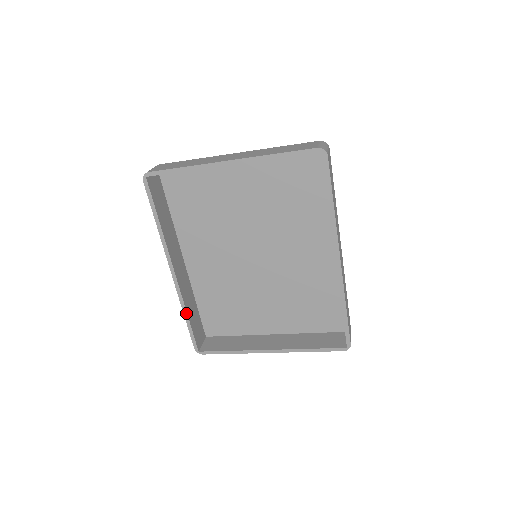
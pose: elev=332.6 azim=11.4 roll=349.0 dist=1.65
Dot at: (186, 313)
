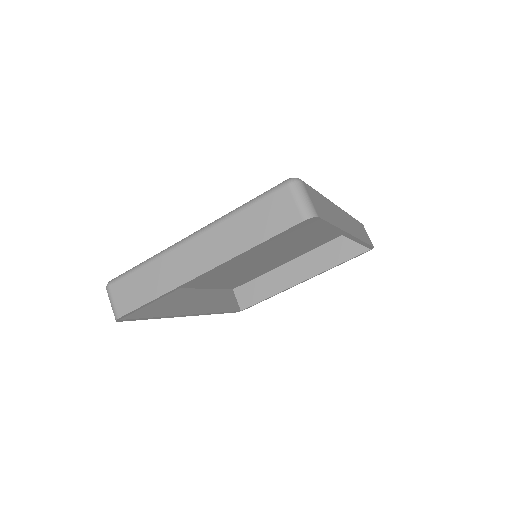
Dot at: (218, 313)
